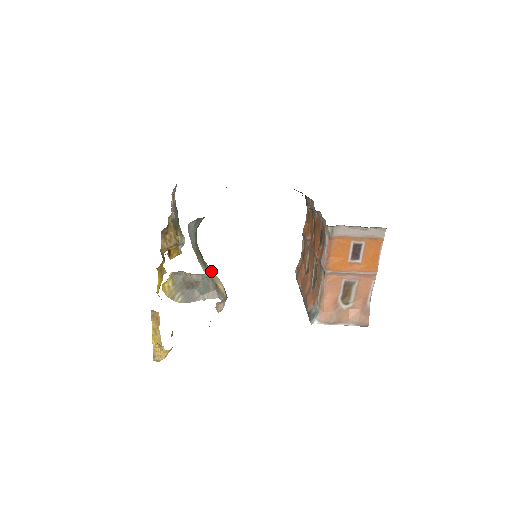
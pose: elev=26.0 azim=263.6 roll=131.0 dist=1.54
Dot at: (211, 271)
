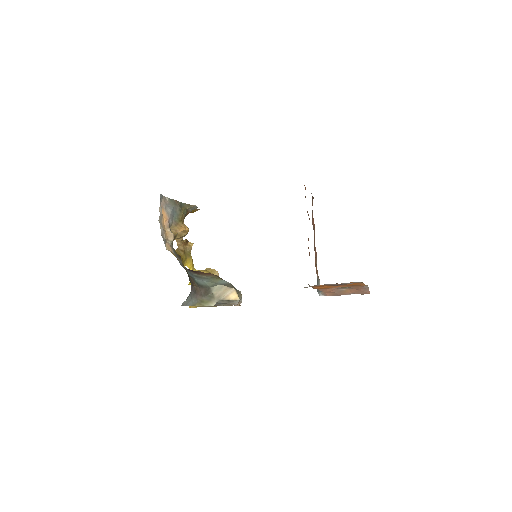
Dot at: (220, 293)
